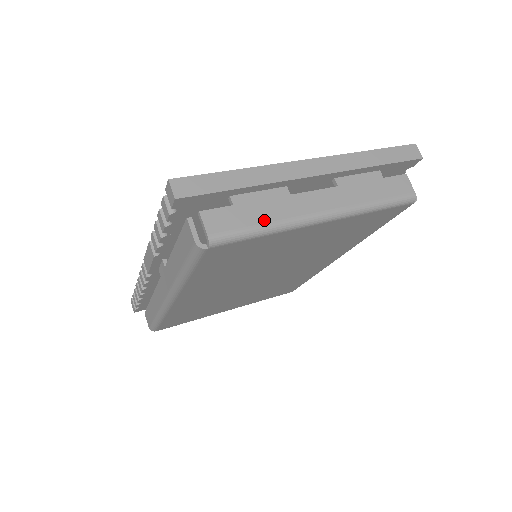
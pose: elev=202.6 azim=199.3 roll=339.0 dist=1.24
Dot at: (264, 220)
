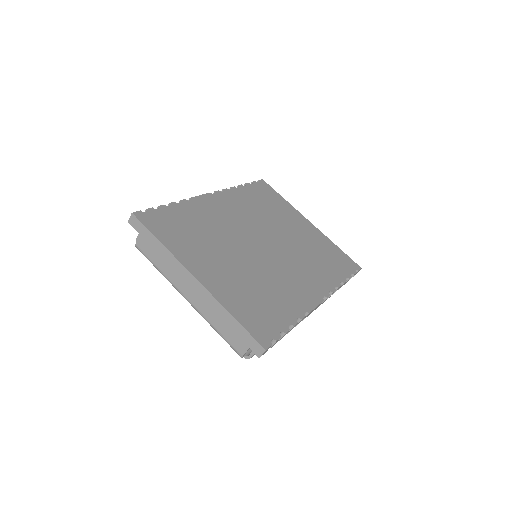
Dot at: (160, 267)
